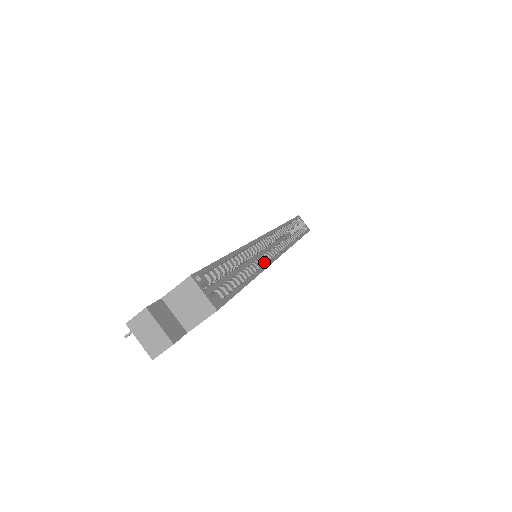
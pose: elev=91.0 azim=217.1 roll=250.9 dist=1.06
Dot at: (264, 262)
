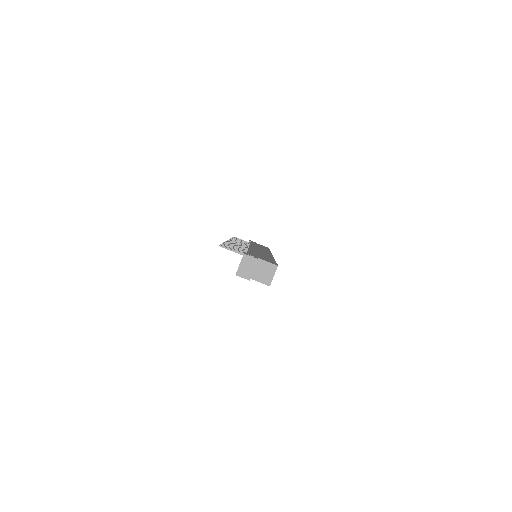
Dot at: occluded
